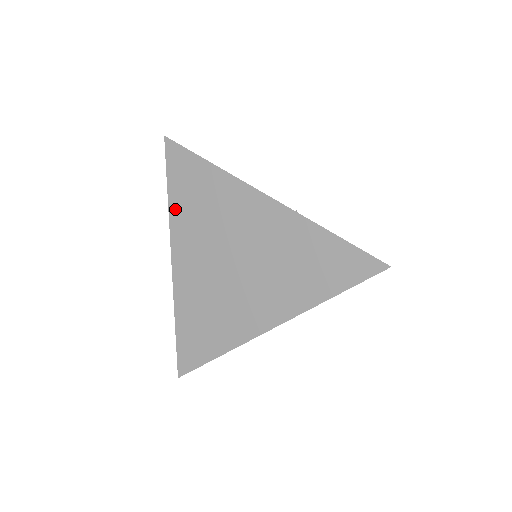
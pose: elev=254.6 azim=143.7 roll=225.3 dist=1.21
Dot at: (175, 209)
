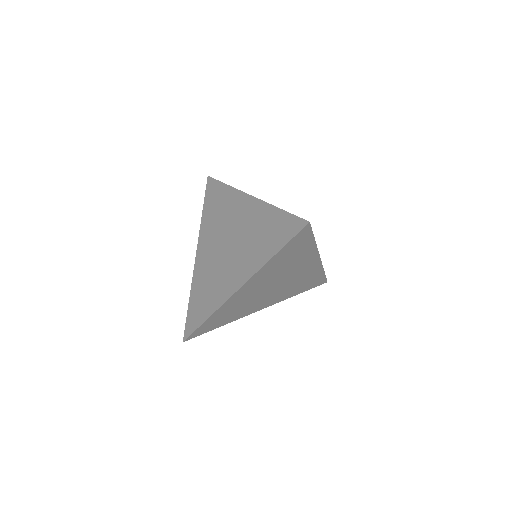
Dot at: (204, 219)
